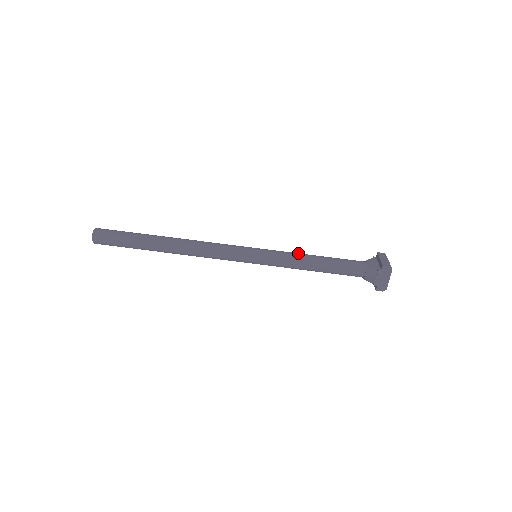
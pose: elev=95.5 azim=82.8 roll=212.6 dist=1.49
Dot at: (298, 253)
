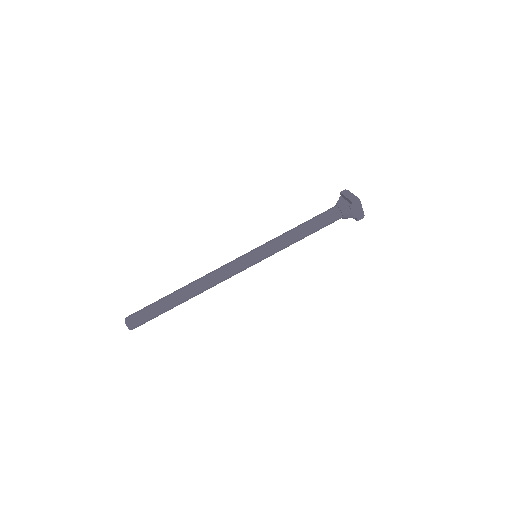
Dot at: (285, 233)
